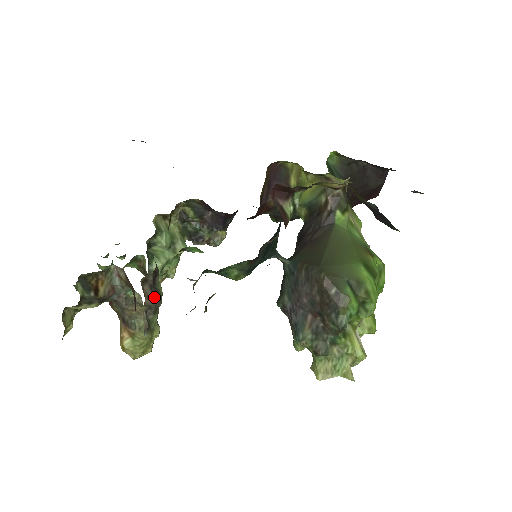
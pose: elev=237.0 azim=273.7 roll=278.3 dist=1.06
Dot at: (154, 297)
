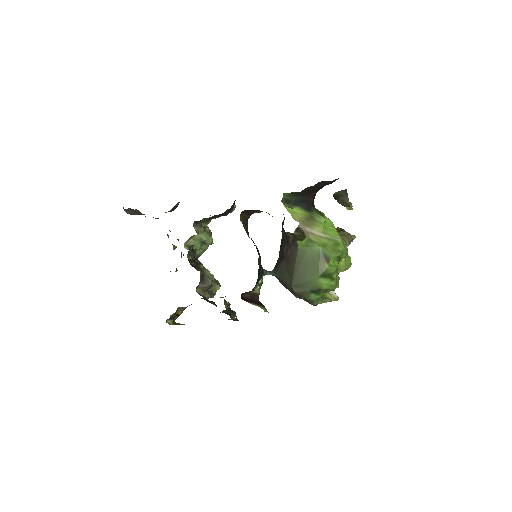
Dot at: (207, 285)
